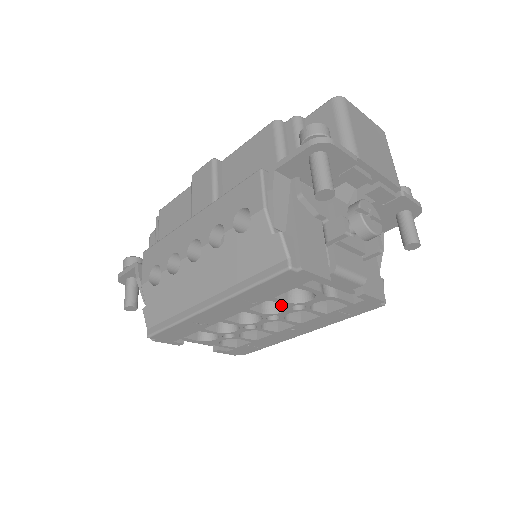
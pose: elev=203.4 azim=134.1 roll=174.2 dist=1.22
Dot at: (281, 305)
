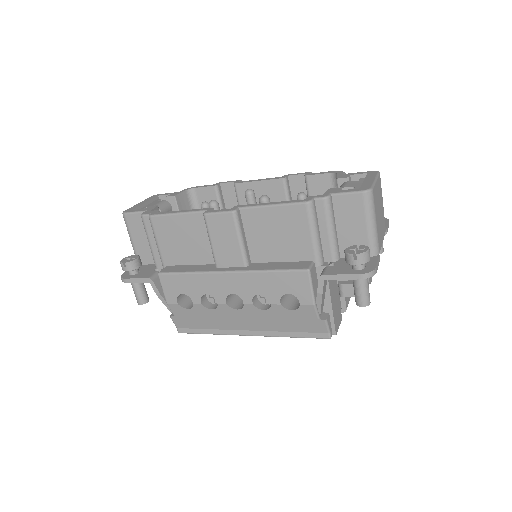
Dot at: occluded
